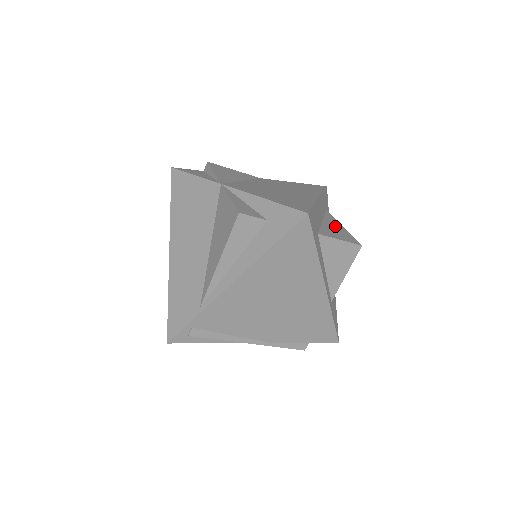
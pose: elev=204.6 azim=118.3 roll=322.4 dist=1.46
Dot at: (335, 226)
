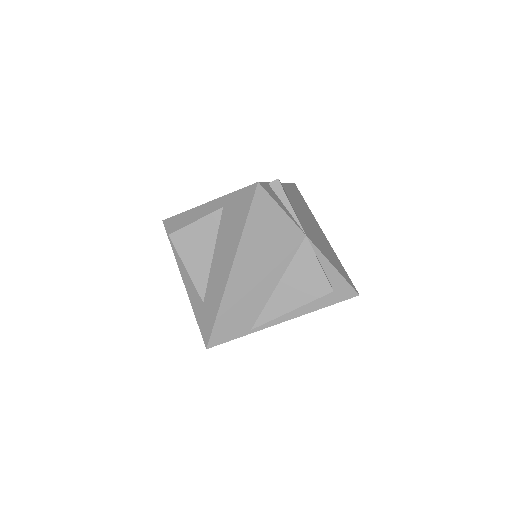
Dot at: occluded
